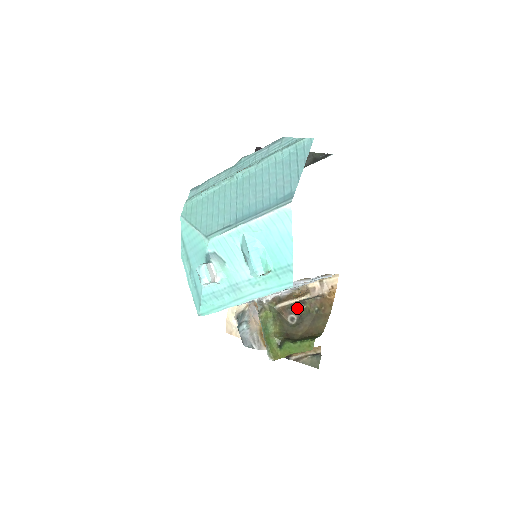
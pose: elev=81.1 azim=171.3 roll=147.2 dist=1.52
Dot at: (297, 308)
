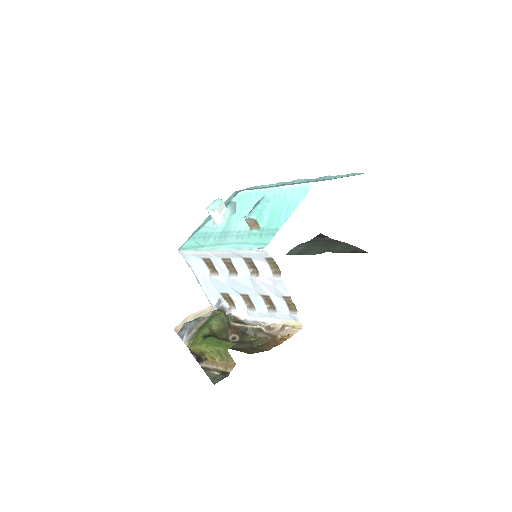
Dot at: (246, 334)
